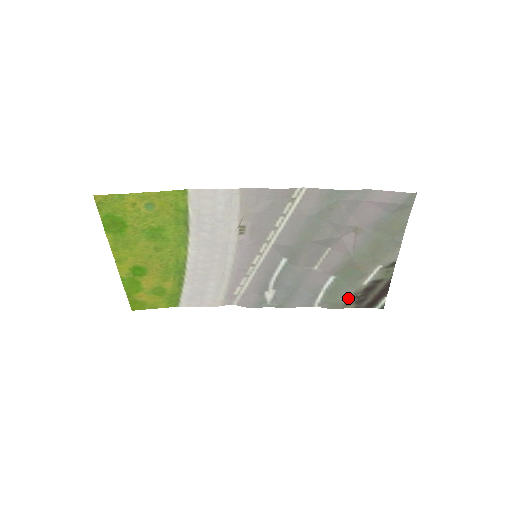
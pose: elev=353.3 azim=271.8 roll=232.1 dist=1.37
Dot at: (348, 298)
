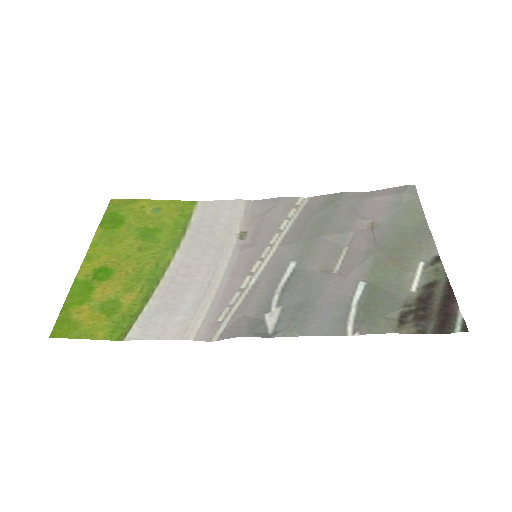
Dot at: (398, 314)
